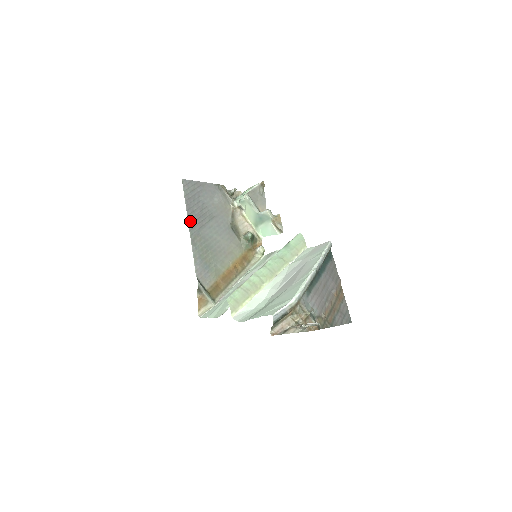
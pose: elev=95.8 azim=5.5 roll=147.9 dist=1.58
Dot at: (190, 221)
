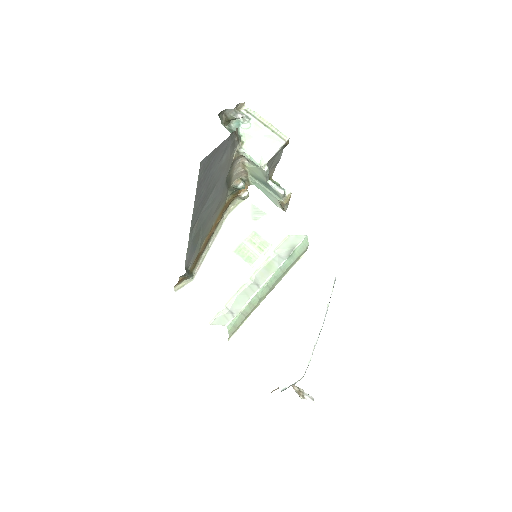
Dot at: (194, 211)
